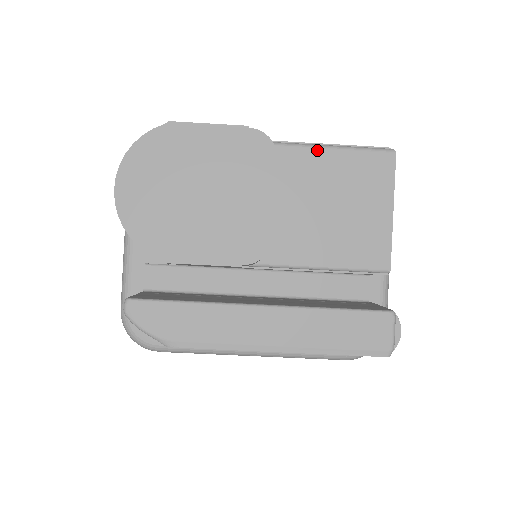
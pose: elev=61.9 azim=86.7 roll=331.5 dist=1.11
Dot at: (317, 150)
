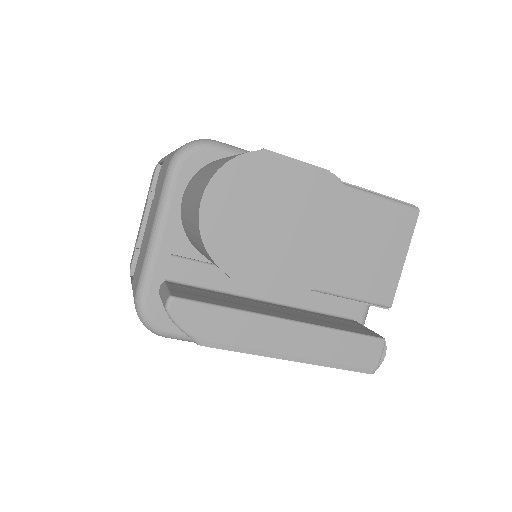
Dot at: (363, 195)
